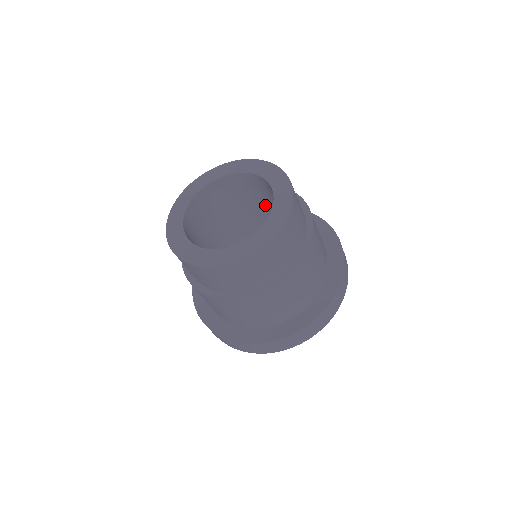
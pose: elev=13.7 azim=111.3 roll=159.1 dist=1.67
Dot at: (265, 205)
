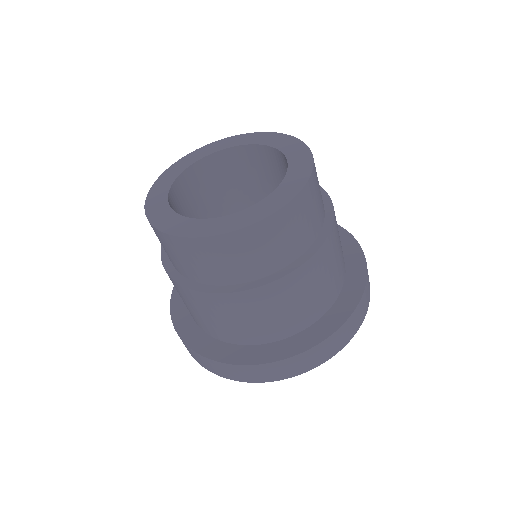
Dot at: occluded
